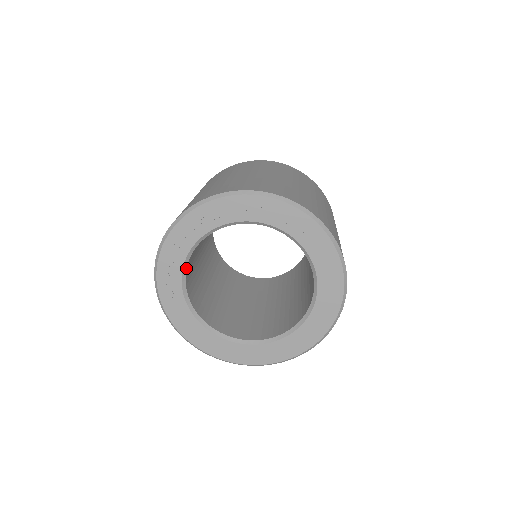
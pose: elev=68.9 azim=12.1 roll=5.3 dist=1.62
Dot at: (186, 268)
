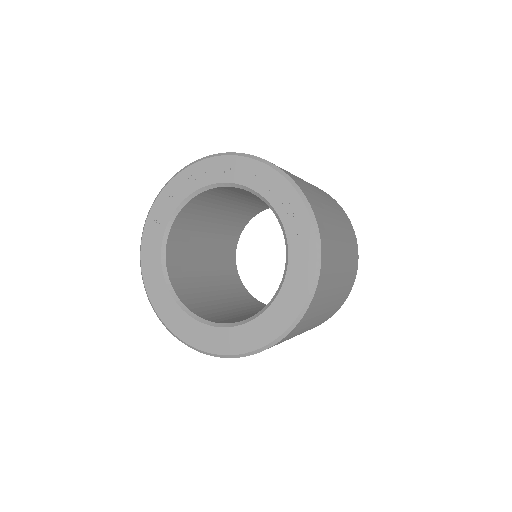
Dot at: (184, 206)
